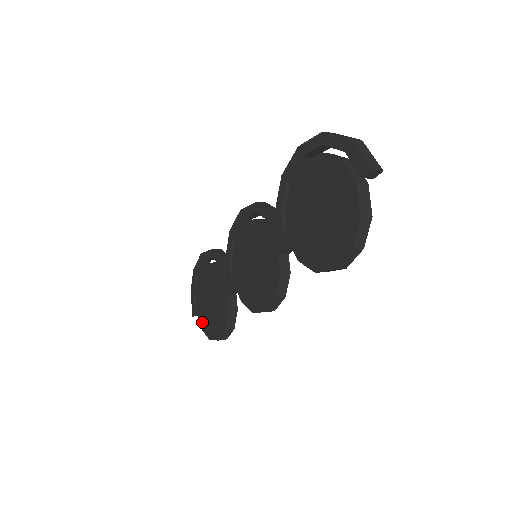
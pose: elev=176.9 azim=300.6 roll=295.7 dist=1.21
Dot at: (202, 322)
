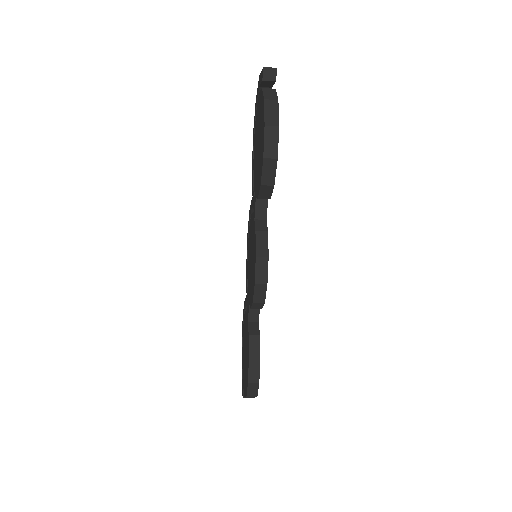
Dot at: (244, 388)
